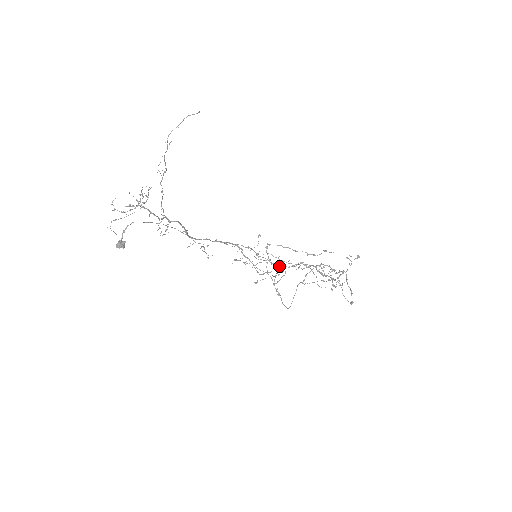
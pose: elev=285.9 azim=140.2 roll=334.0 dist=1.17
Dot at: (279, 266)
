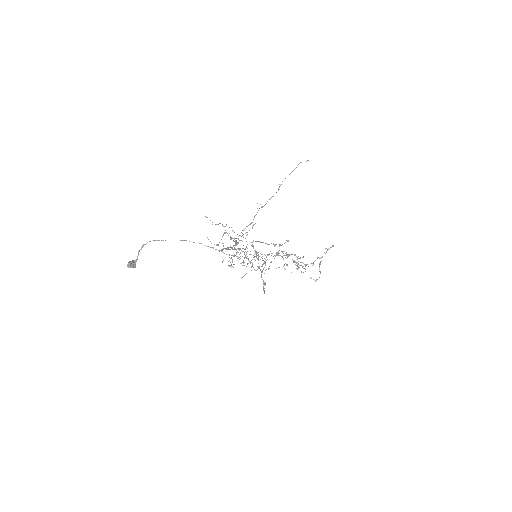
Dot at: (262, 260)
